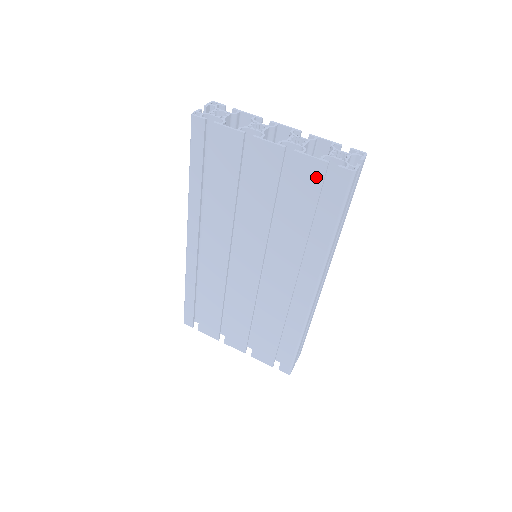
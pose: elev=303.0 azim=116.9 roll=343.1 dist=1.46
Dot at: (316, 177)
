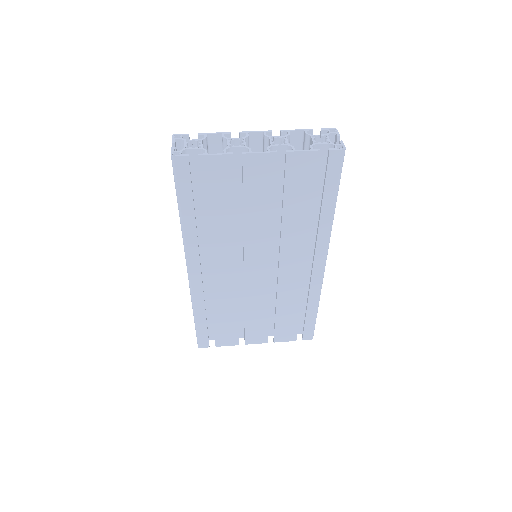
Dot at: (311, 167)
